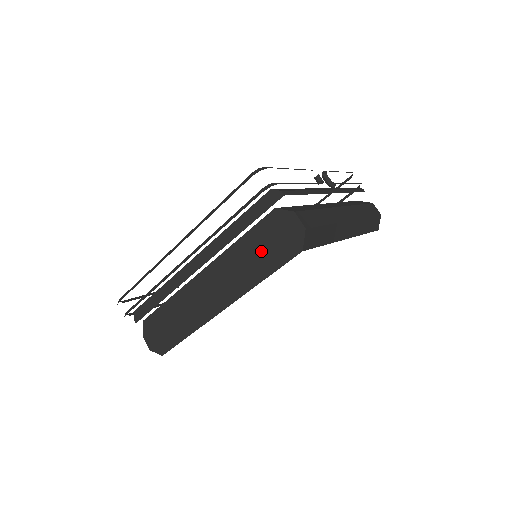
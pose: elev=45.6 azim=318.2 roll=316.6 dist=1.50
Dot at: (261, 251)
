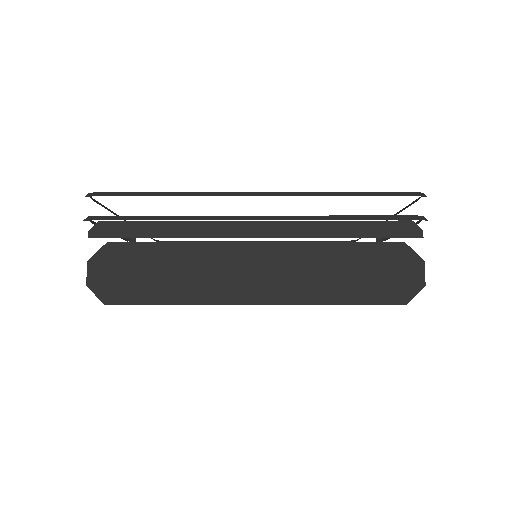
Dot at: (357, 273)
